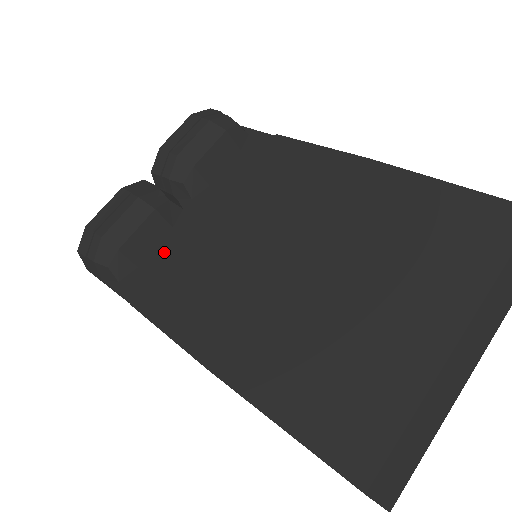
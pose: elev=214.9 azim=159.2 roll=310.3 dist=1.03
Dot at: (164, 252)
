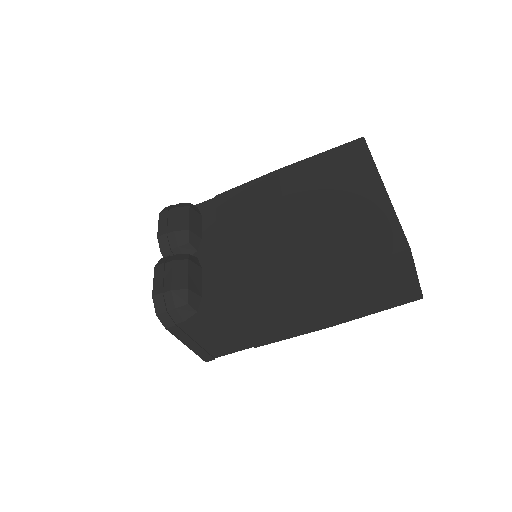
Dot at: (210, 279)
